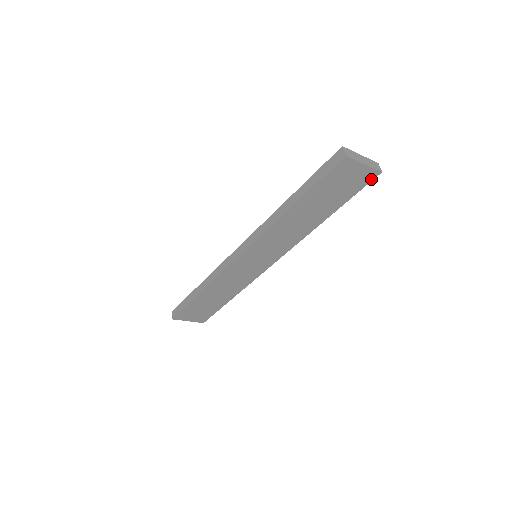
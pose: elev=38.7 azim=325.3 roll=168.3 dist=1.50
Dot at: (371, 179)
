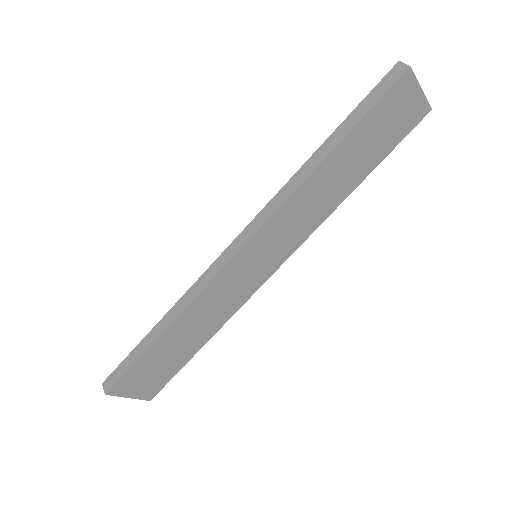
Dot at: (419, 120)
